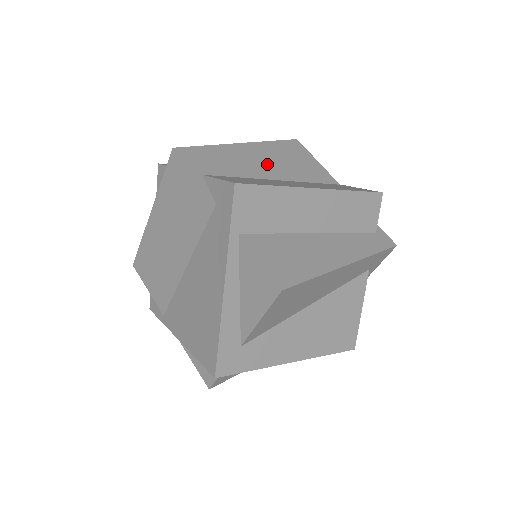
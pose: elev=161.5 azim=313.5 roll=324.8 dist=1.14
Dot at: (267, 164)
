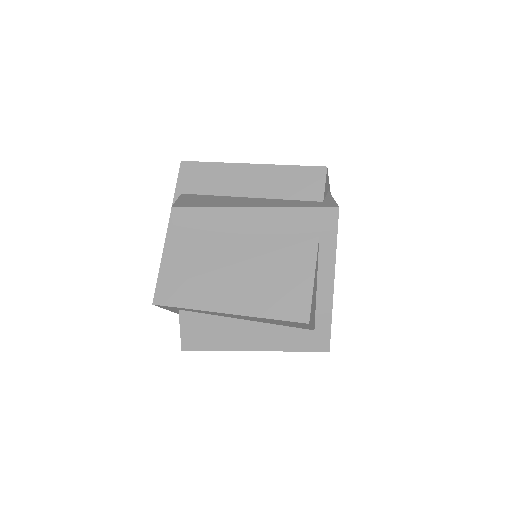
Dot at: occluded
